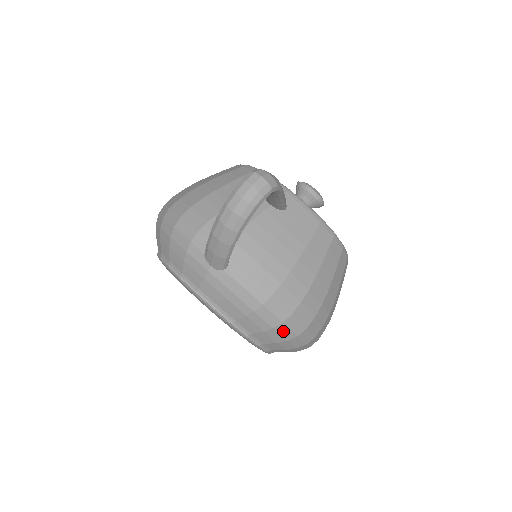
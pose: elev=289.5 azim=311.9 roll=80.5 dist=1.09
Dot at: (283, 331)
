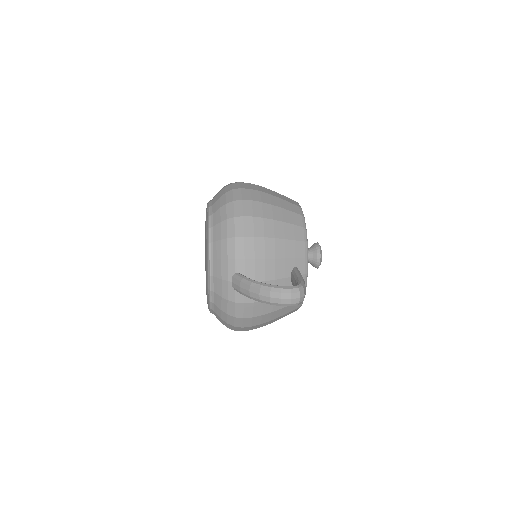
Dot at: (229, 326)
